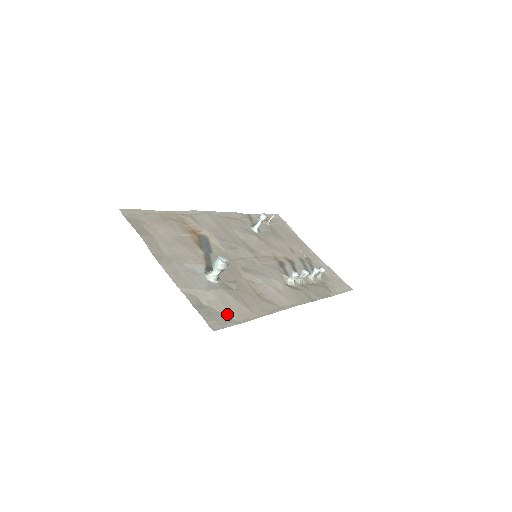
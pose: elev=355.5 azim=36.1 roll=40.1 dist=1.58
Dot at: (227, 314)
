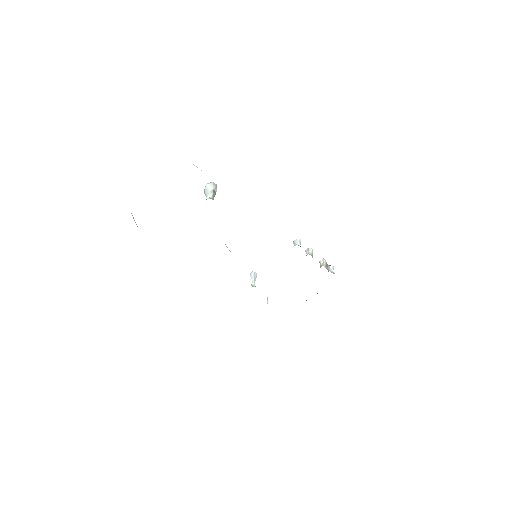
Dot at: occluded
